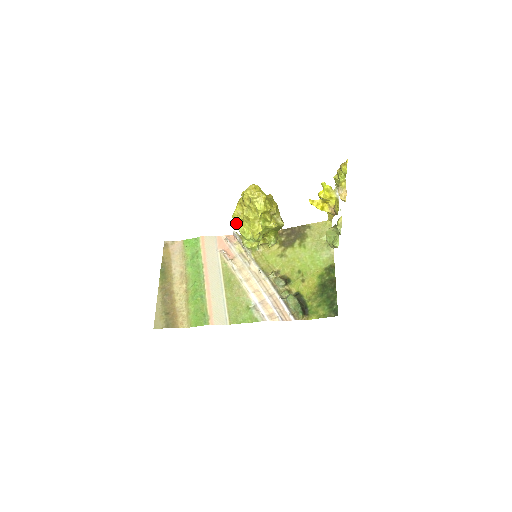
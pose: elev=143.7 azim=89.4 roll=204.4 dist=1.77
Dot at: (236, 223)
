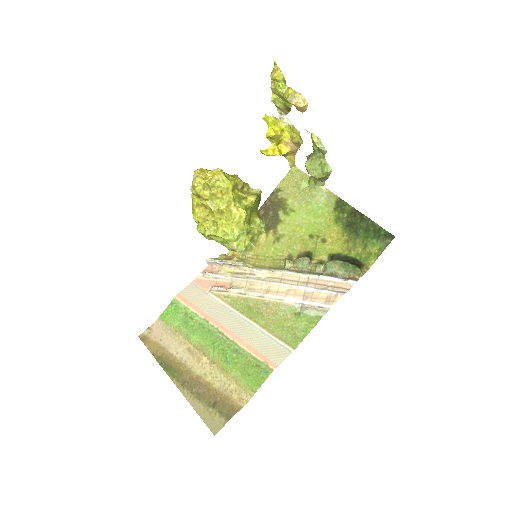
Dot at: (209, 232)
